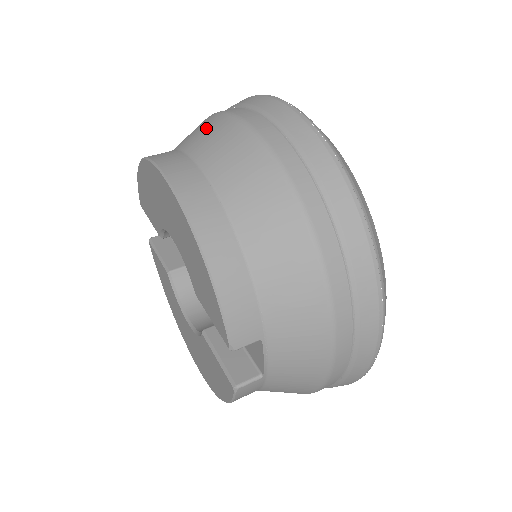
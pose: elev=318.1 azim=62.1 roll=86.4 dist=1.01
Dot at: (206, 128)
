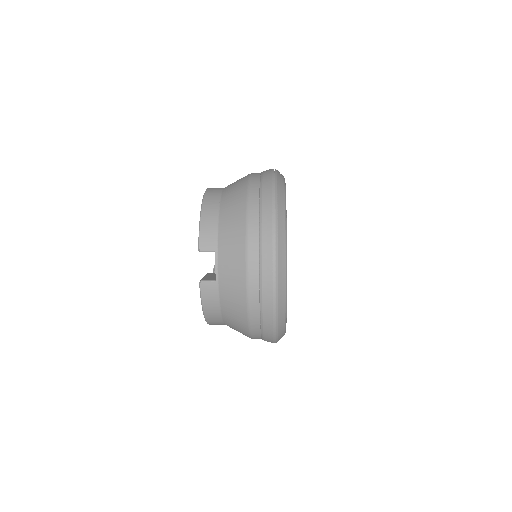
Dot at: occluded
